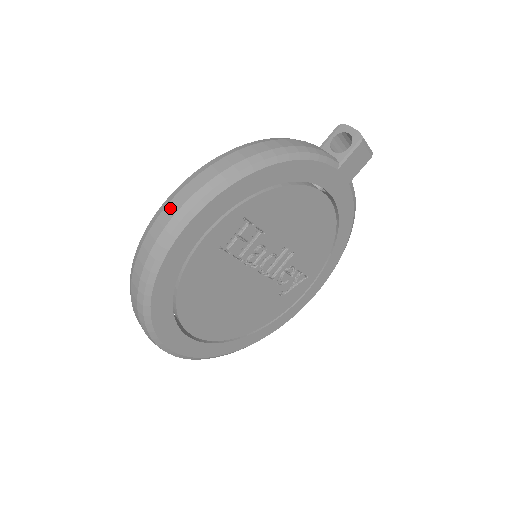
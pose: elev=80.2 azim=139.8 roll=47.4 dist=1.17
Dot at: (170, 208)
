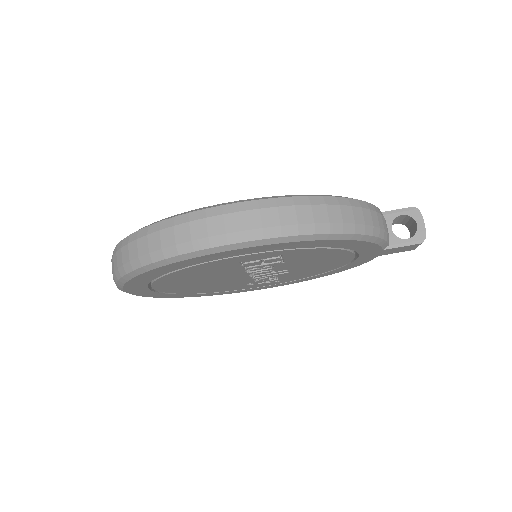
Dot at: (228, 221)
